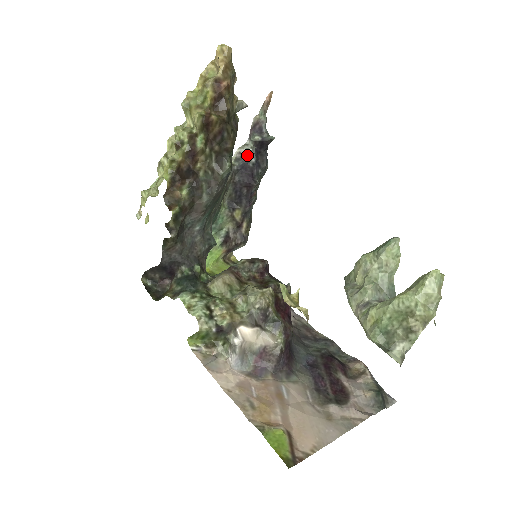
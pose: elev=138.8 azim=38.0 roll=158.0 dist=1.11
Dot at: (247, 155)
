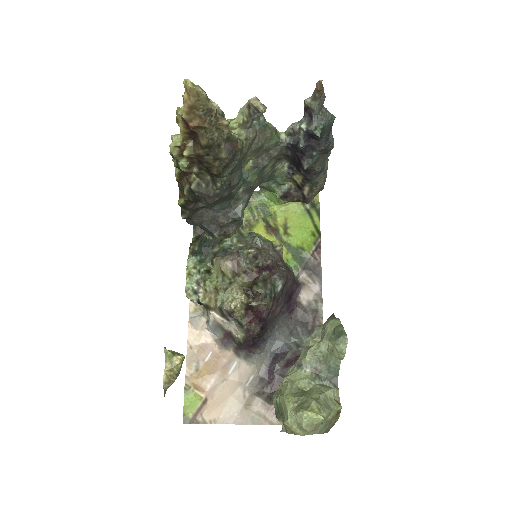
Dot at: (299, 135)
